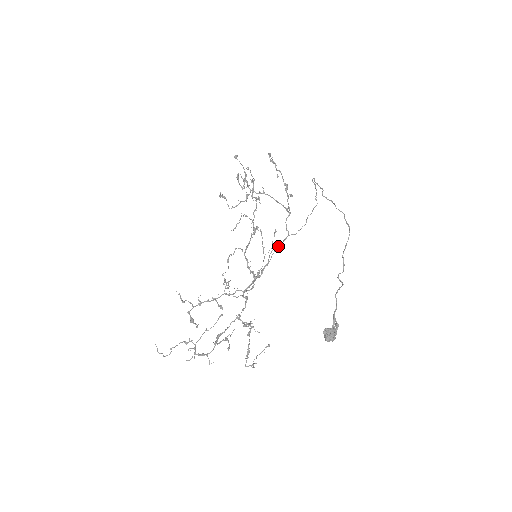
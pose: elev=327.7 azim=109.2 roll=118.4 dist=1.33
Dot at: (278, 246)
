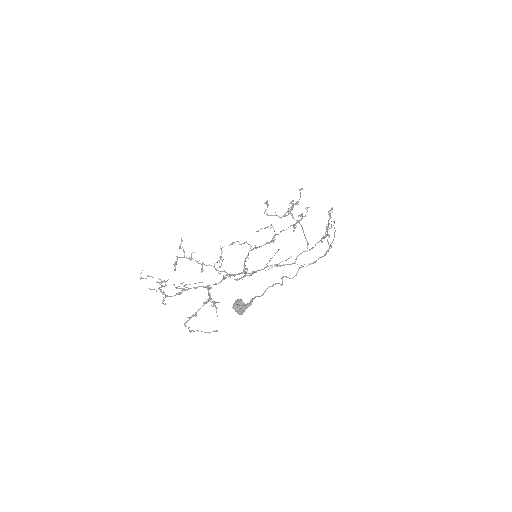
Dot at: (280, 265)
